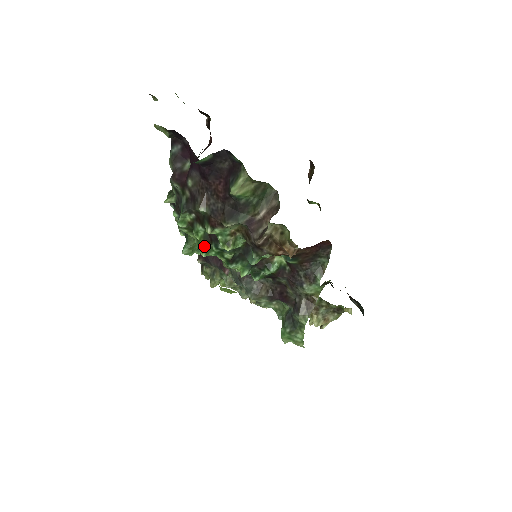
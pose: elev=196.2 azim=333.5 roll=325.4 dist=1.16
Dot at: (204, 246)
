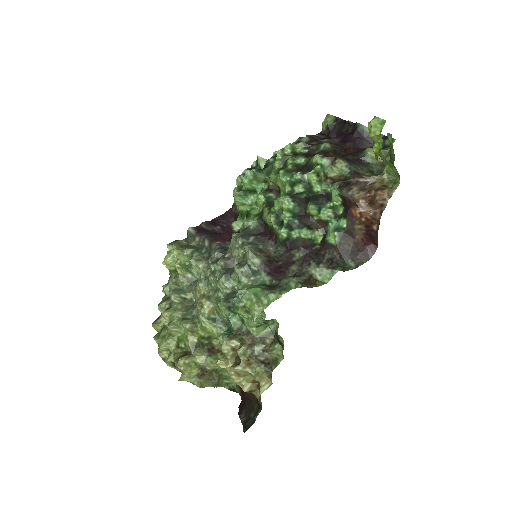
Dot at: (288, 169)
